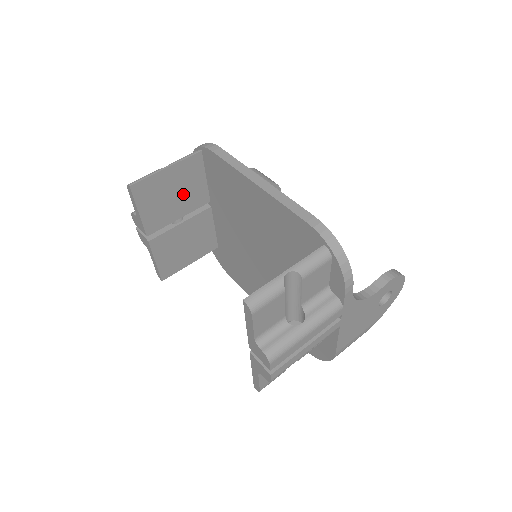
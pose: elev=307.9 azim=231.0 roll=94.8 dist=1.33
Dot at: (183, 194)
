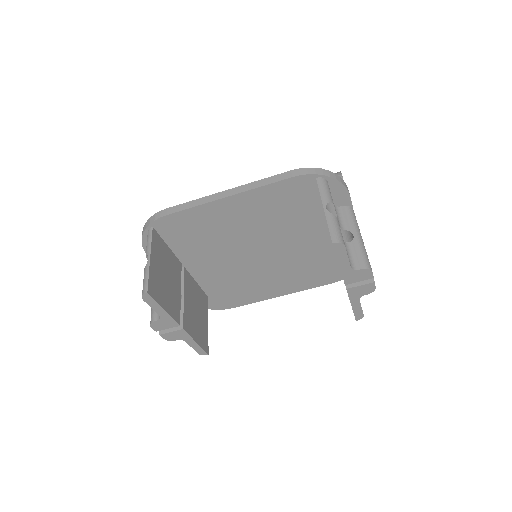
Dot at: (169, 271)
